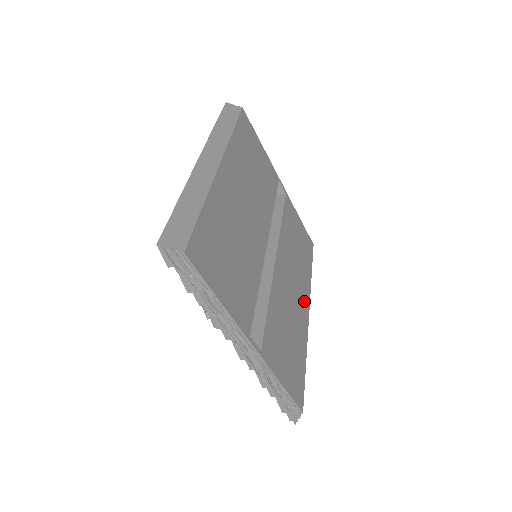
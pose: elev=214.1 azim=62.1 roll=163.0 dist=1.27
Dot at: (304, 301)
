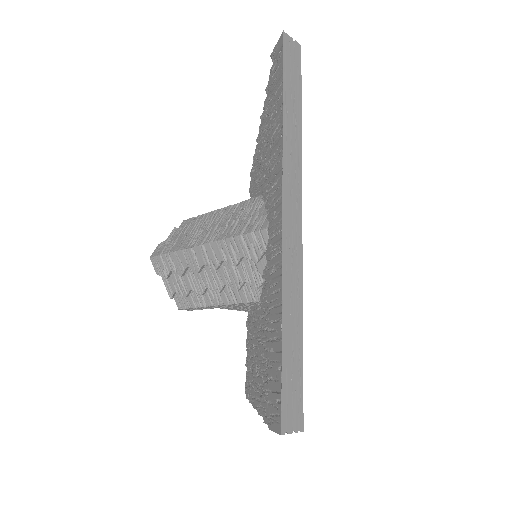
Dot at: occluded
